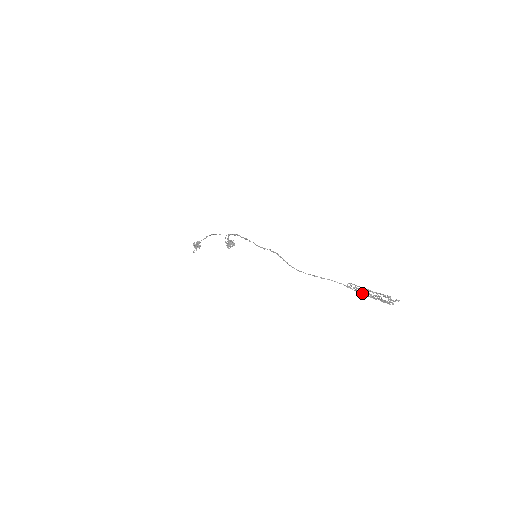
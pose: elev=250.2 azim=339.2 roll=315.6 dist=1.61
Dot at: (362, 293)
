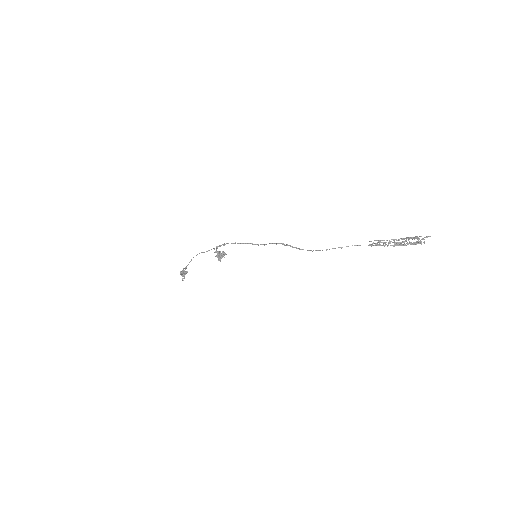
Dot at: (388, 245)
